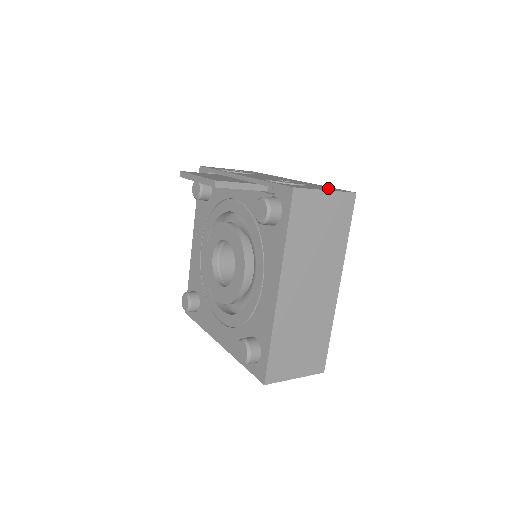
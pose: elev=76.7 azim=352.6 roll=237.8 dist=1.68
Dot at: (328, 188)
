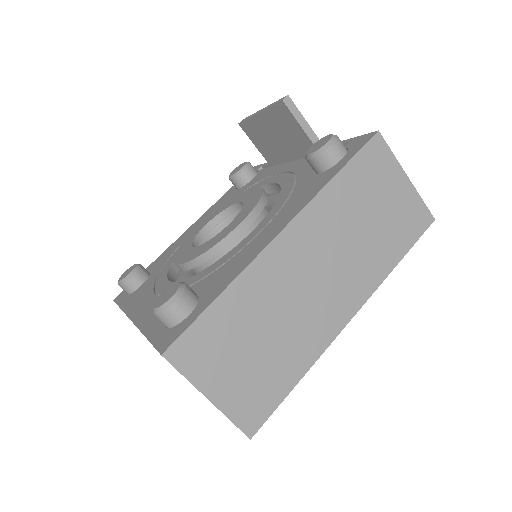
Dot at: occluded
